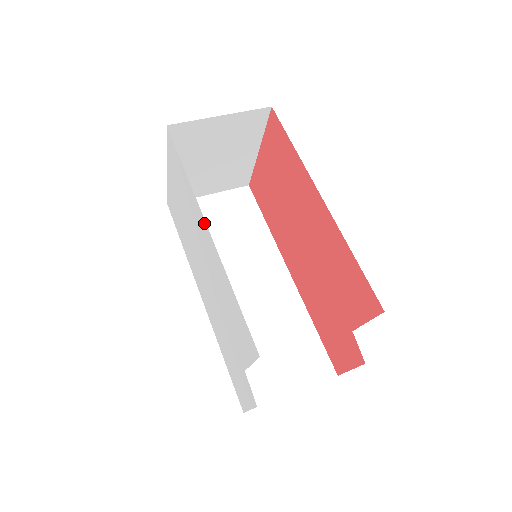
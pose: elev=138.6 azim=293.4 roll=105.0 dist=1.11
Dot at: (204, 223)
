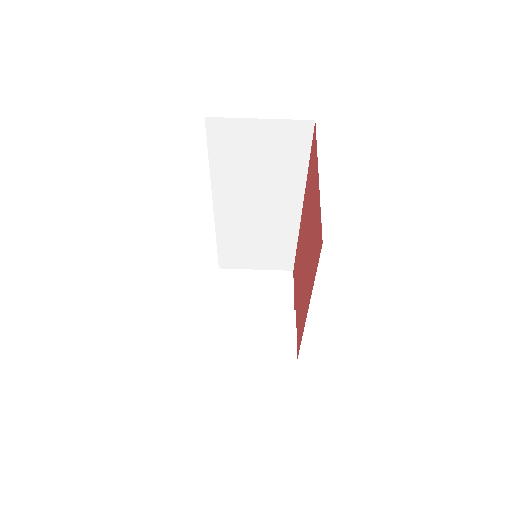
Dot at: occluded
